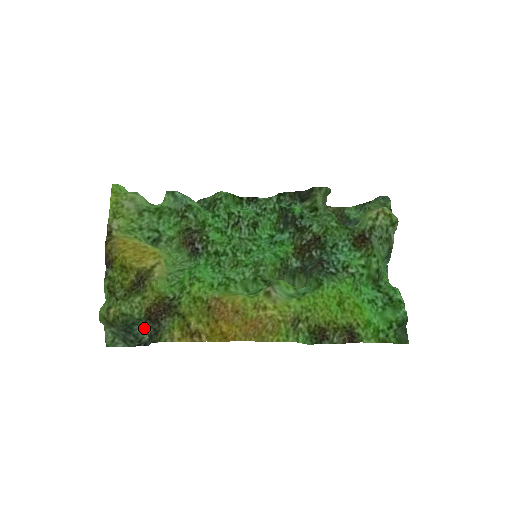
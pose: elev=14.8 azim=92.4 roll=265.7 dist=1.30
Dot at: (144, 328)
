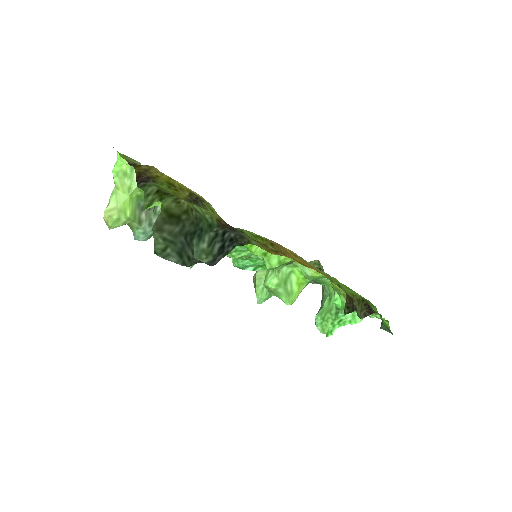
Dot at: (202, 249)
